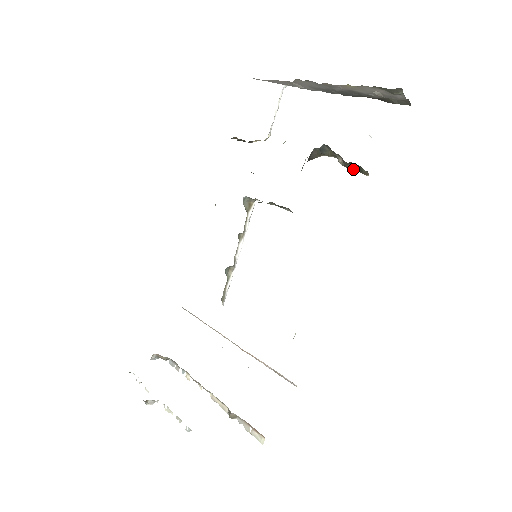
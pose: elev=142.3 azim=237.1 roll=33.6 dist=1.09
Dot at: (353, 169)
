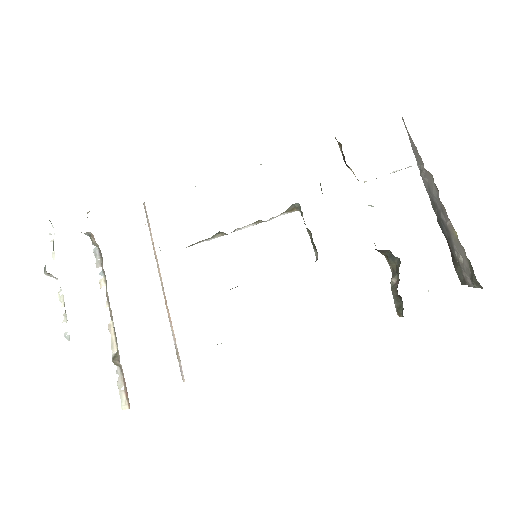
Dot at: (395, 298)
